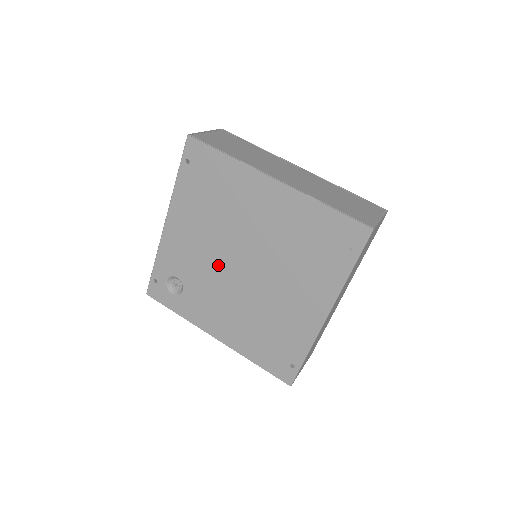
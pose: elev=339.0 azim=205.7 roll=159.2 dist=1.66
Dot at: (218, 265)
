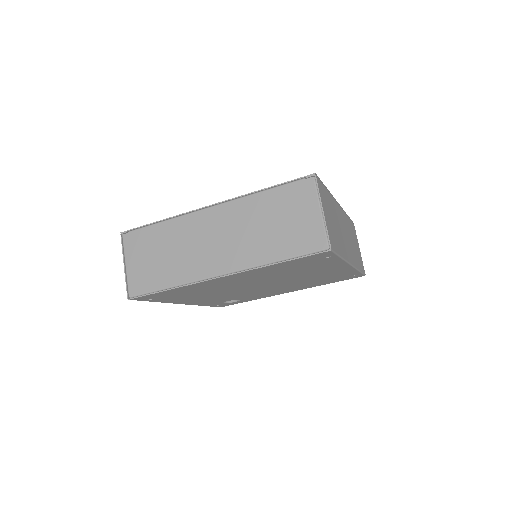
Dot at: (245, 292)
